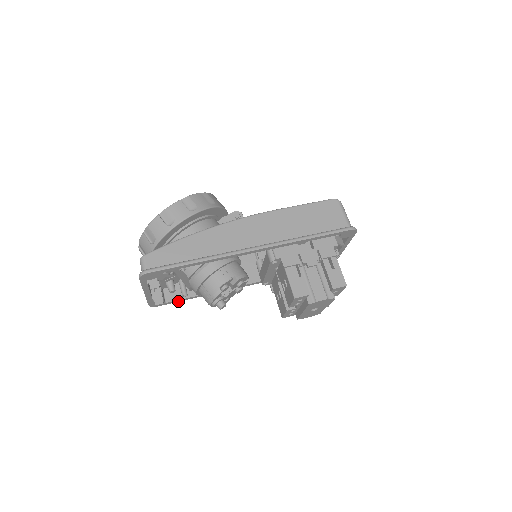
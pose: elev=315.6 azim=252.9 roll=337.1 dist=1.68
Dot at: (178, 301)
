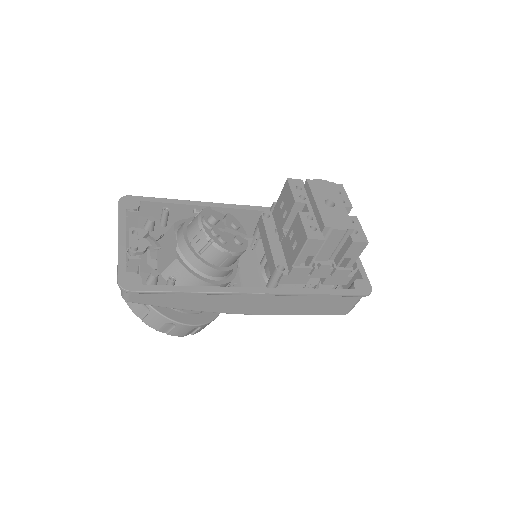
Dot at: (162, 291)
